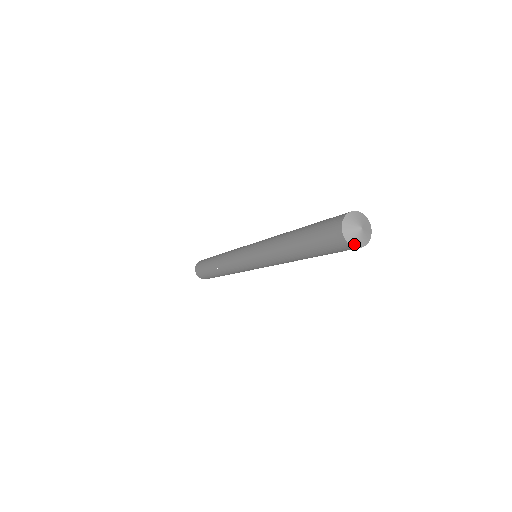
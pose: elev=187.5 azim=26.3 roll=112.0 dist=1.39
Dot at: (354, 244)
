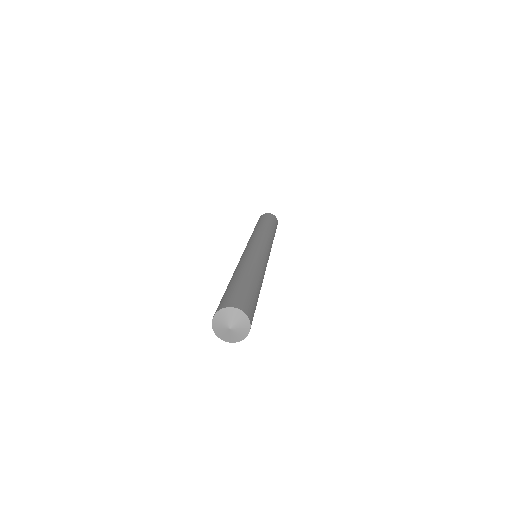
Dot at: (235, 341)
